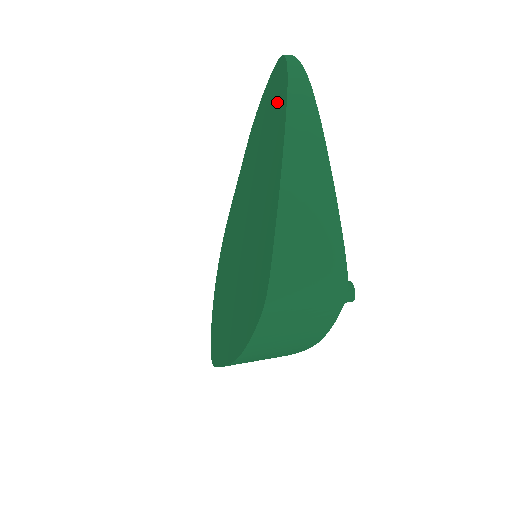
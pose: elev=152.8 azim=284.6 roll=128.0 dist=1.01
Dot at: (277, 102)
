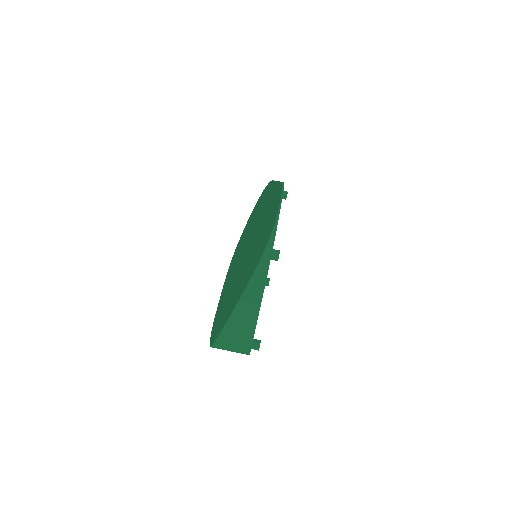
Dot at: (257, 257)
